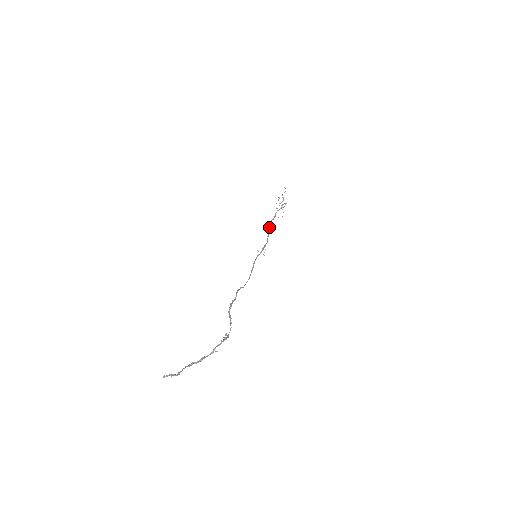
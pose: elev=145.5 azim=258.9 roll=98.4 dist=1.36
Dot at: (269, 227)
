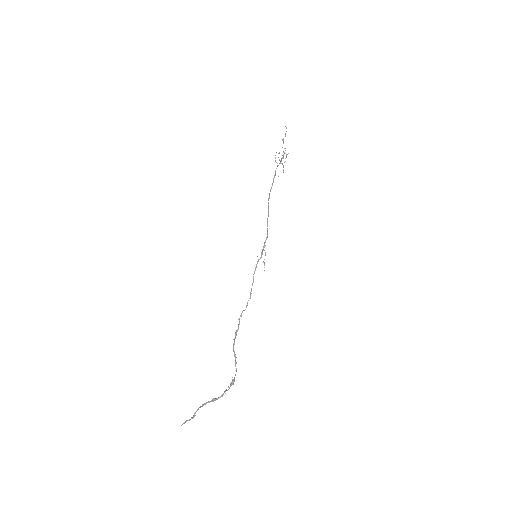
Dot at: (268, 206)
